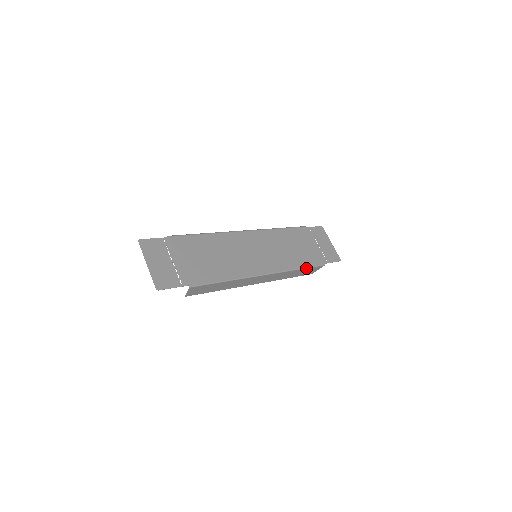
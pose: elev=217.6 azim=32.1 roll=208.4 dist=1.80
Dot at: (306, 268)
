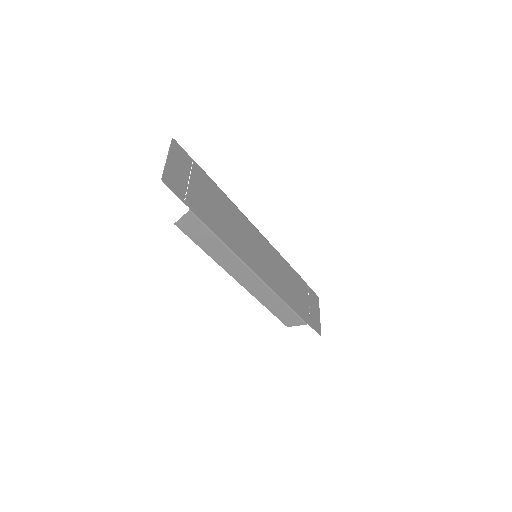
Dot at: (291, 309)
